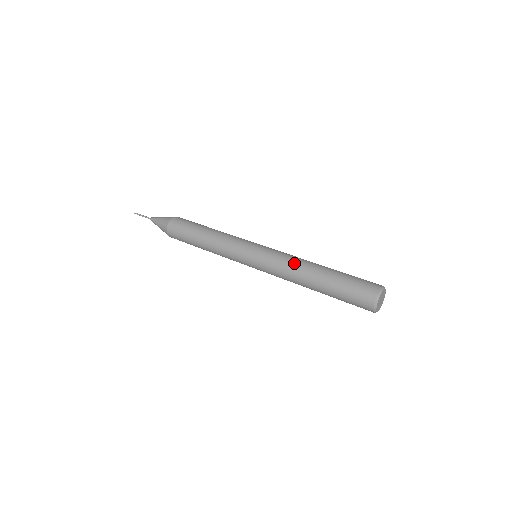
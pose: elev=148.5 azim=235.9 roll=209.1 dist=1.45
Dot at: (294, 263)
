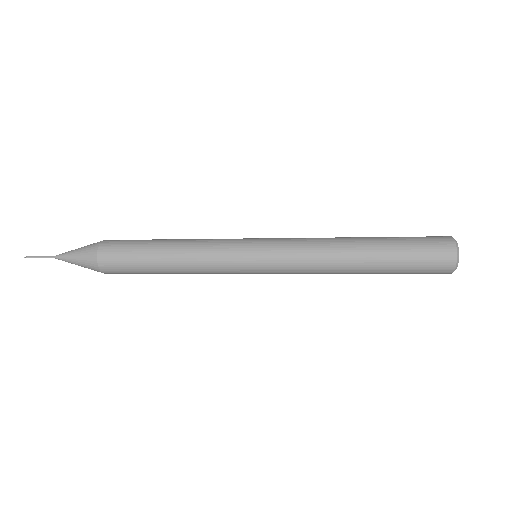
Dot at: occluded
